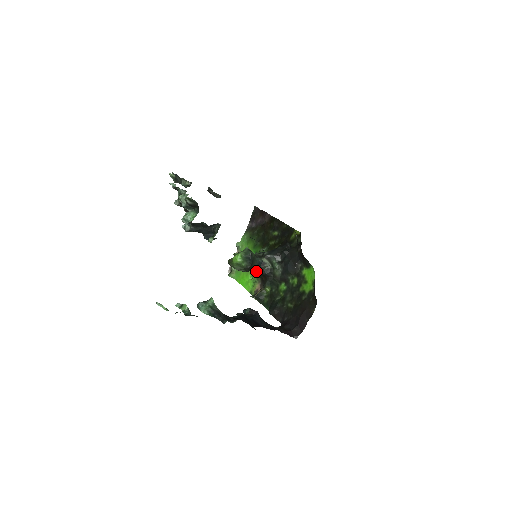
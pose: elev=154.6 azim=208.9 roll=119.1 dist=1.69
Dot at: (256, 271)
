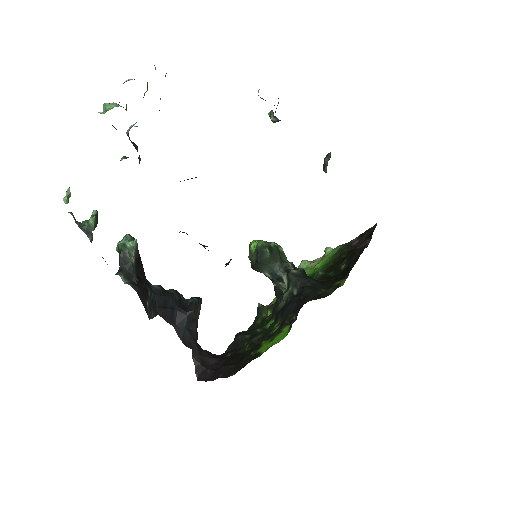
Dot at: (272, 281)
